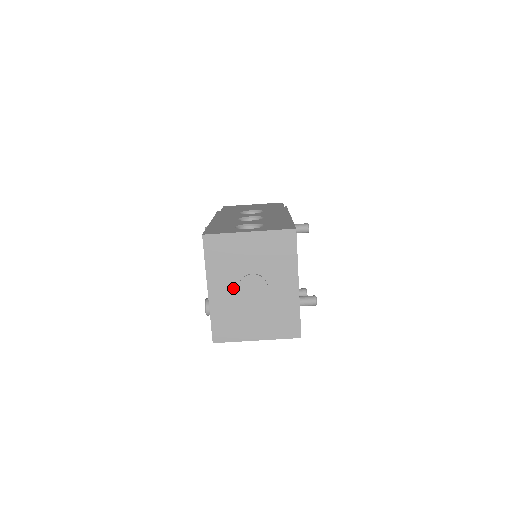
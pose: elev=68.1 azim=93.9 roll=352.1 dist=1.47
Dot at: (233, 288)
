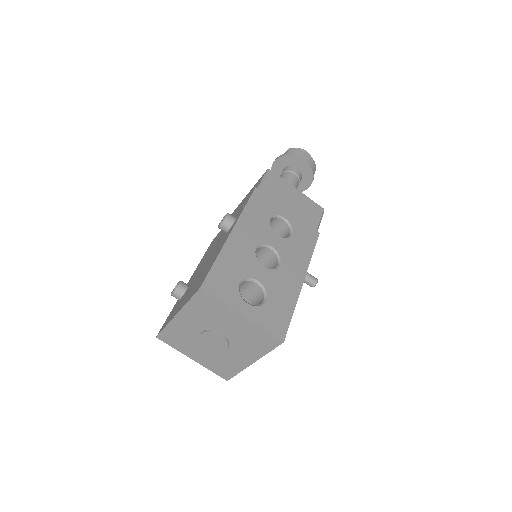
Dot at: (199, 328)
